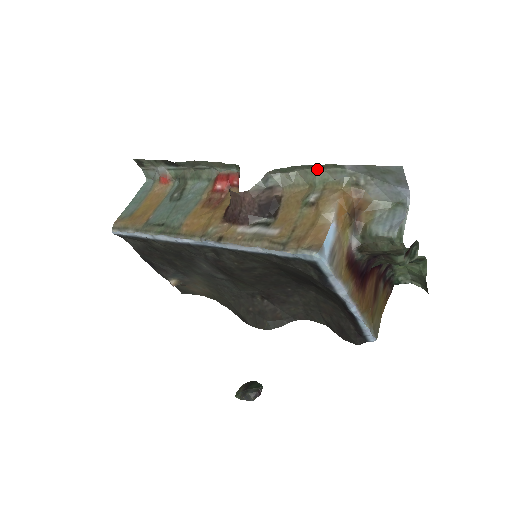
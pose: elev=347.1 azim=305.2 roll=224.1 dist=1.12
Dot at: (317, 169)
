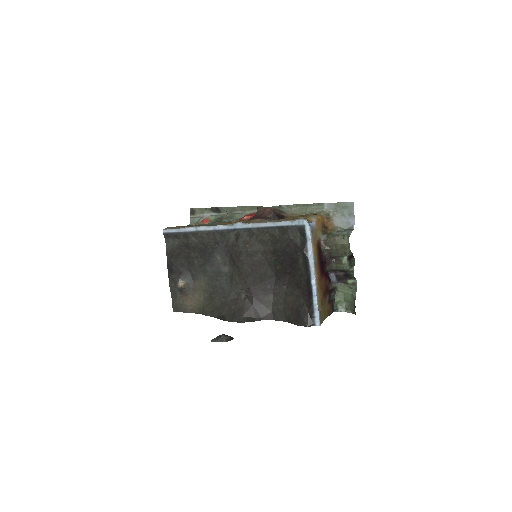
Dot at: (309, 207)
